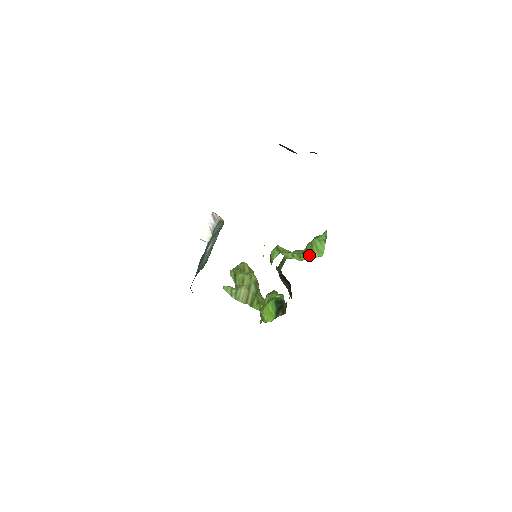
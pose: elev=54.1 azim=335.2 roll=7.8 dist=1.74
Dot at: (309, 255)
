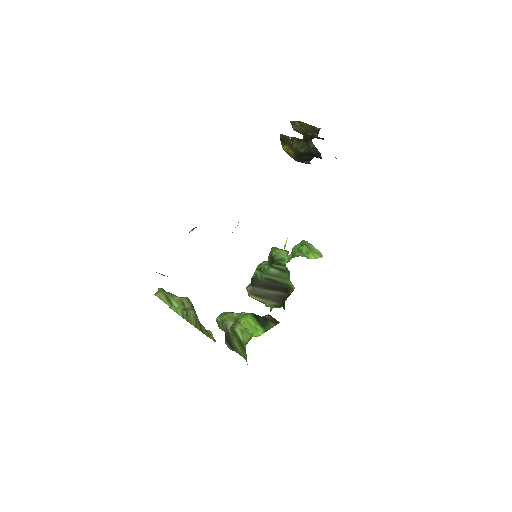
Dot at: (312, 256)
